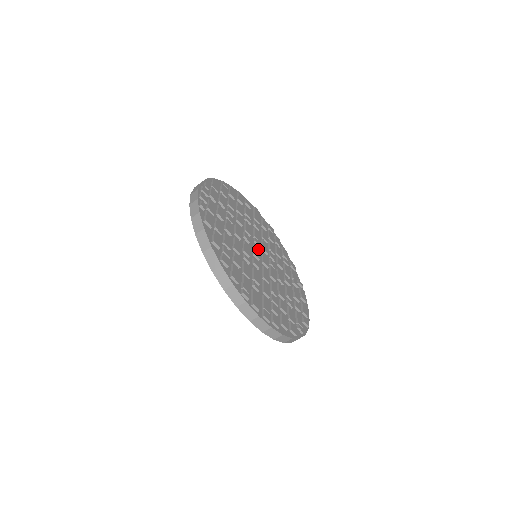
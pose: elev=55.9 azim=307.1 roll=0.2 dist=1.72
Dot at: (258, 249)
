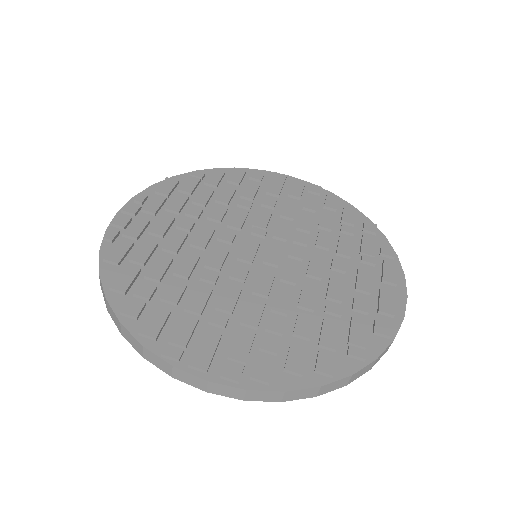
Dot at: (254, 244)
